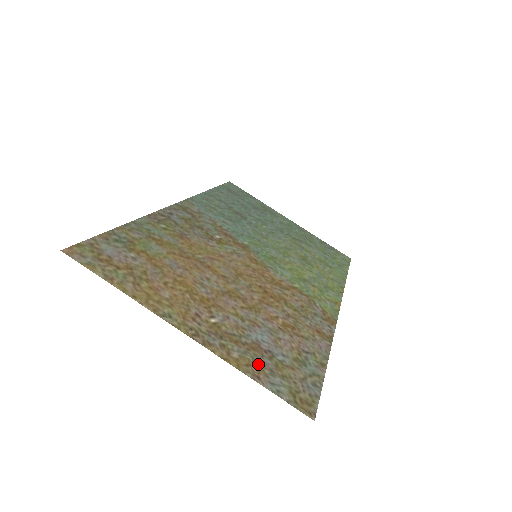
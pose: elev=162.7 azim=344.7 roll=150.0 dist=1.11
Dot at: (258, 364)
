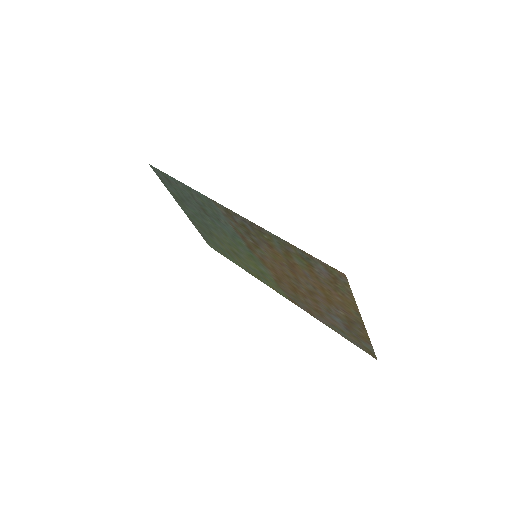
Dot at: (359, 336)
